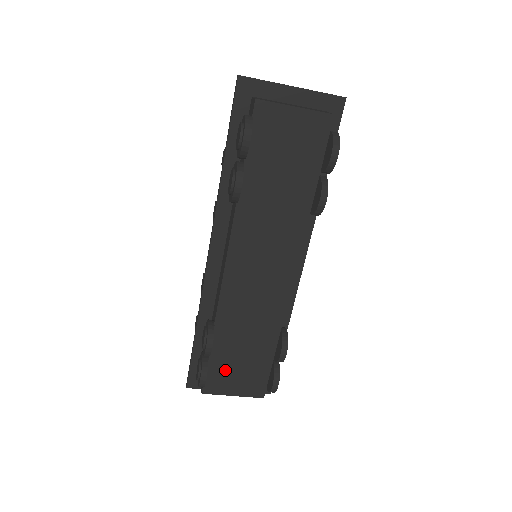
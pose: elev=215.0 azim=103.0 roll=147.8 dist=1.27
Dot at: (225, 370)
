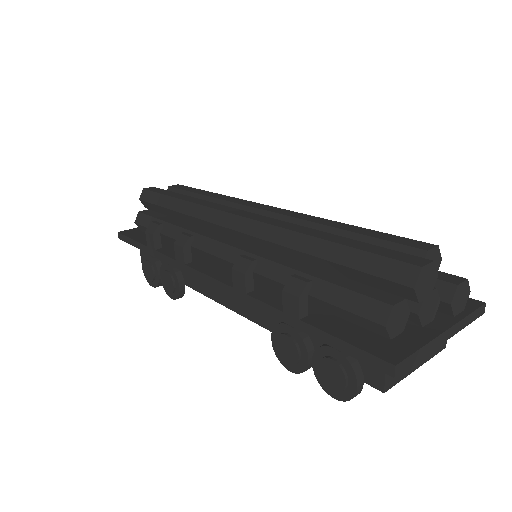
Dot at: occluded
